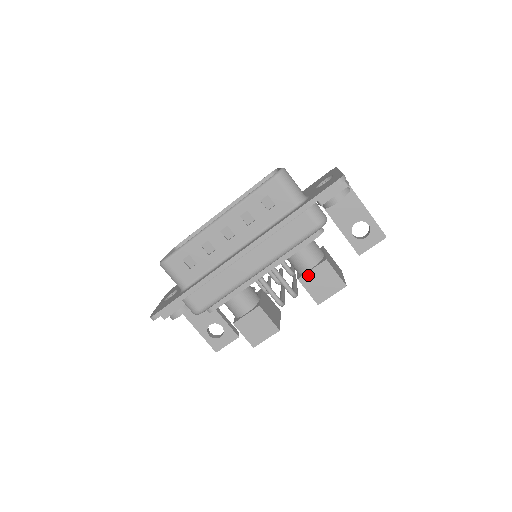
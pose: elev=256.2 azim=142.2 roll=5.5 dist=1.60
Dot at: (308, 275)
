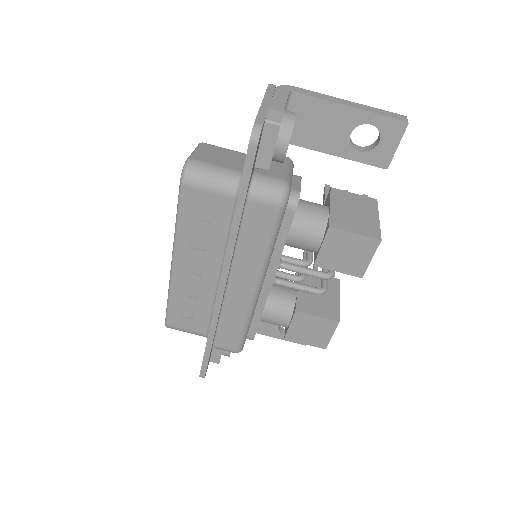
Dot at: (322, 255)
